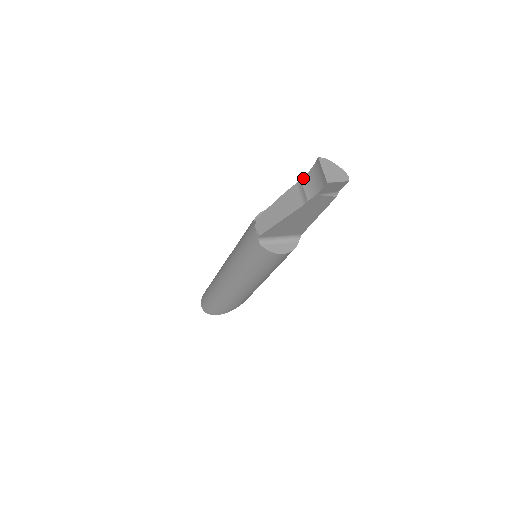
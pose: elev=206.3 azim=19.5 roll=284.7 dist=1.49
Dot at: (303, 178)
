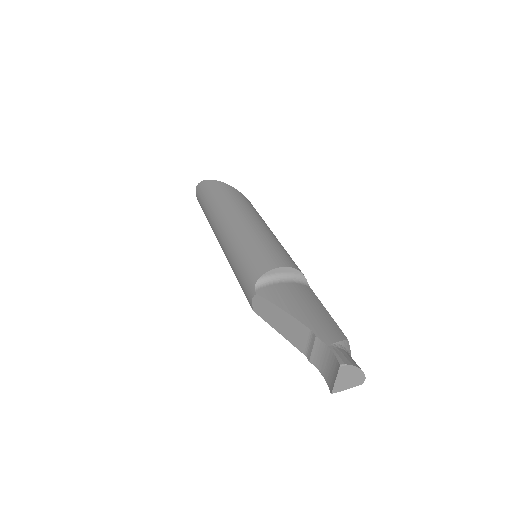
Dot at: (318, 340)
